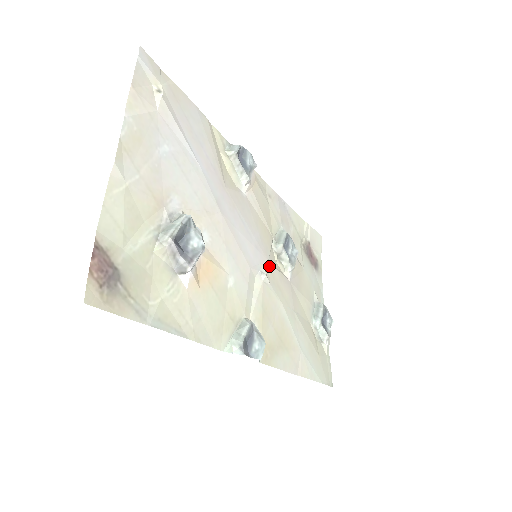
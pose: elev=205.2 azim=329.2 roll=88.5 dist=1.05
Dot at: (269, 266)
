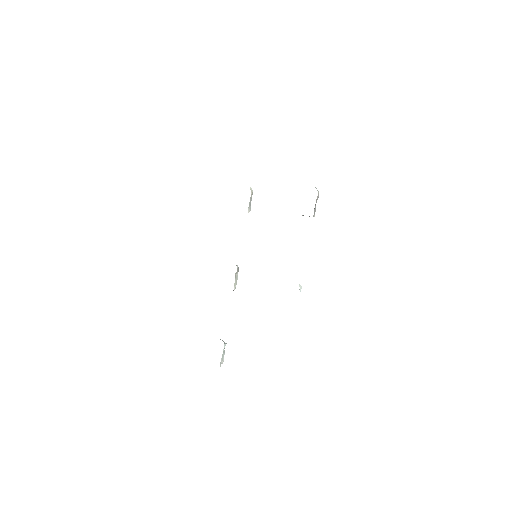
Dot at: occluded
